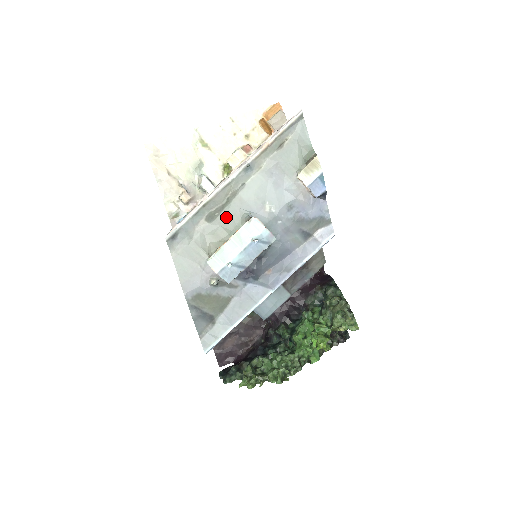
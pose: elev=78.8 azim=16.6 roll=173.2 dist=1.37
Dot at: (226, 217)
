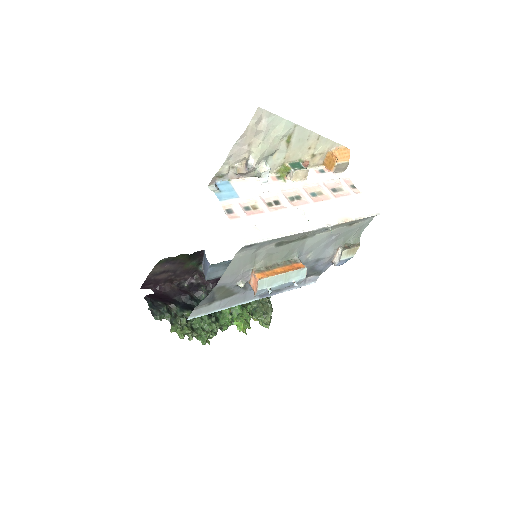
Dot at: (287, 249)
